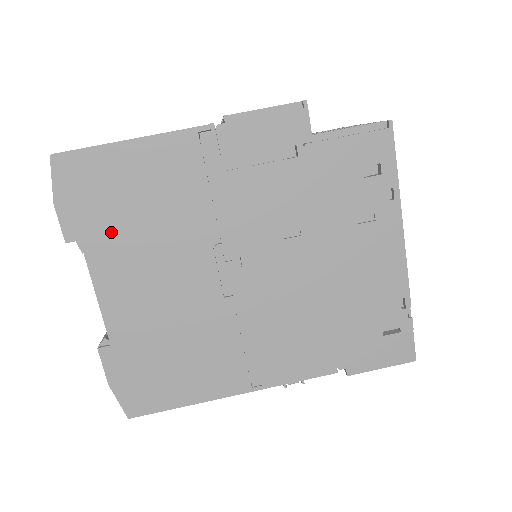
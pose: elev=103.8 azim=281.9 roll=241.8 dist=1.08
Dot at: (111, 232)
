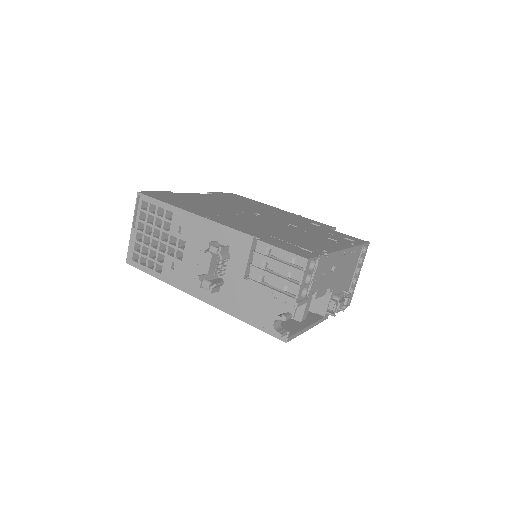
Dot at: (225, 198)
